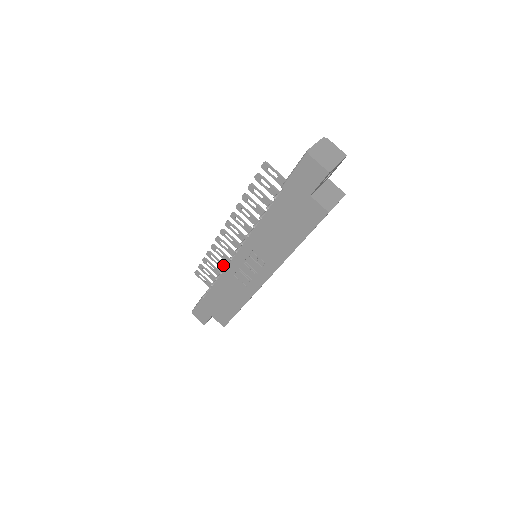
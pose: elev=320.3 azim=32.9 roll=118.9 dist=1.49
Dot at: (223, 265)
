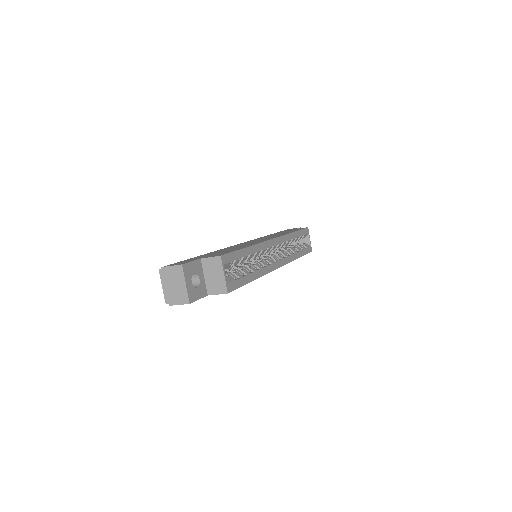
Dot at: occluded
